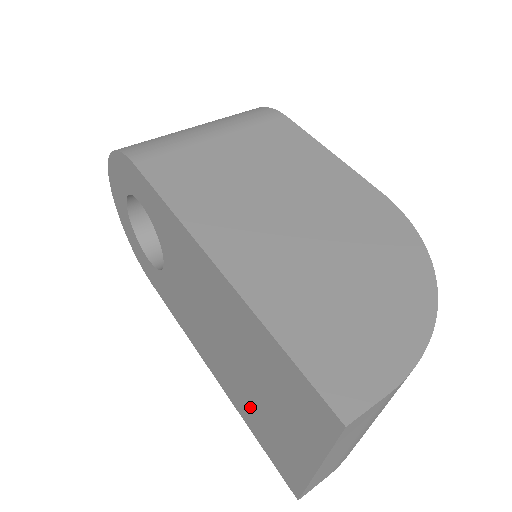
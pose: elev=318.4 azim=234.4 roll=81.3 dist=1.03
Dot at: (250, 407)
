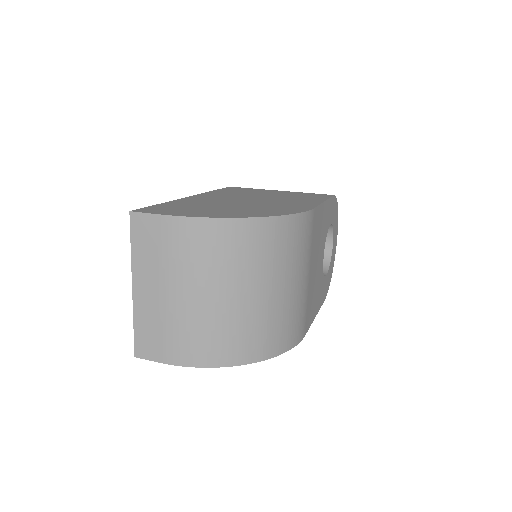
Dot at: occluded
